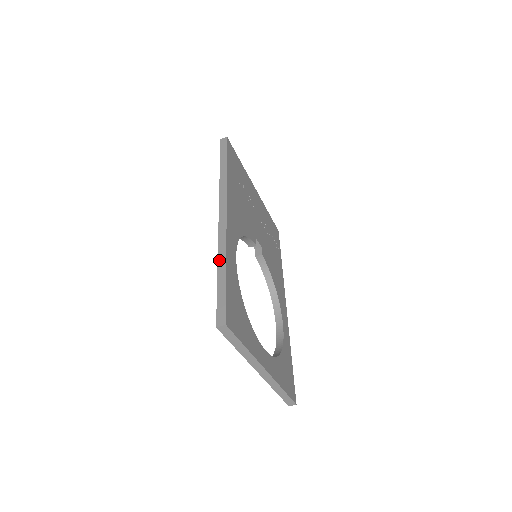
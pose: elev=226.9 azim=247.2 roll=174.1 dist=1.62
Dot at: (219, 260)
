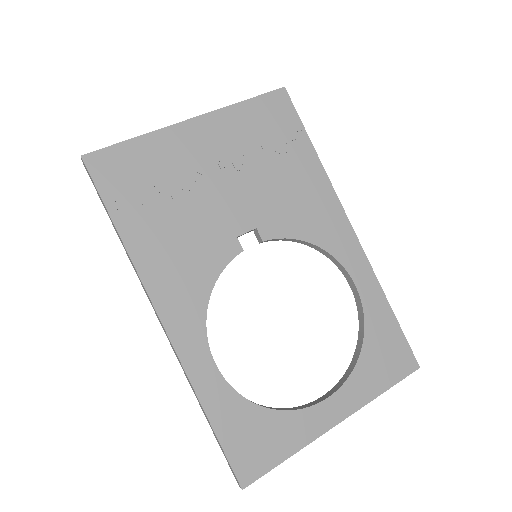
Dot at: occluded
